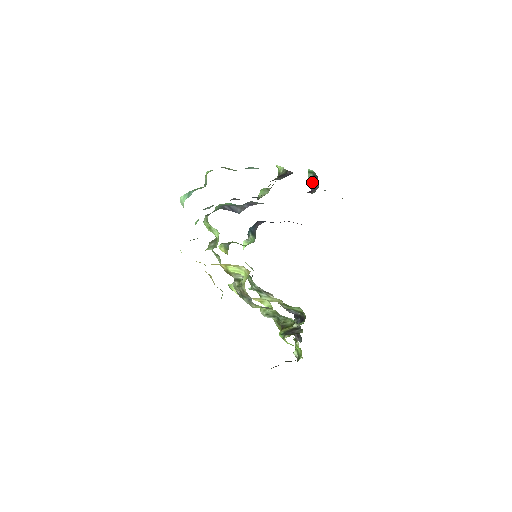
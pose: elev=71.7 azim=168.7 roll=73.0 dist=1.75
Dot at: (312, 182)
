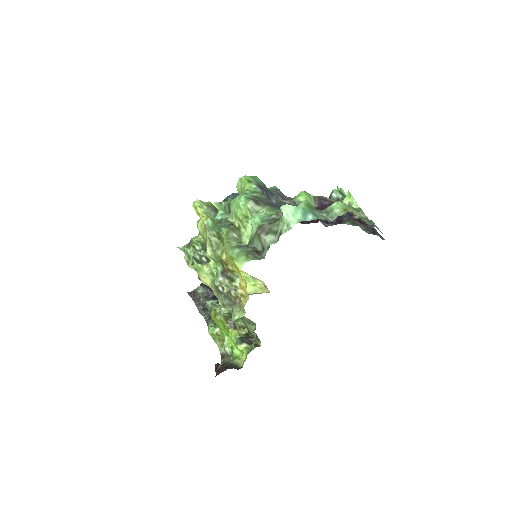
Dot at: occluded
